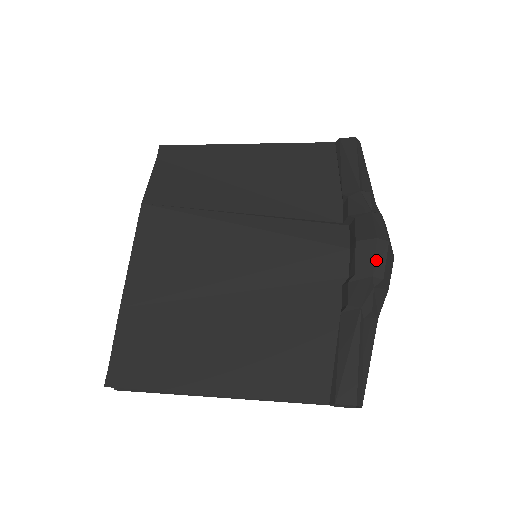
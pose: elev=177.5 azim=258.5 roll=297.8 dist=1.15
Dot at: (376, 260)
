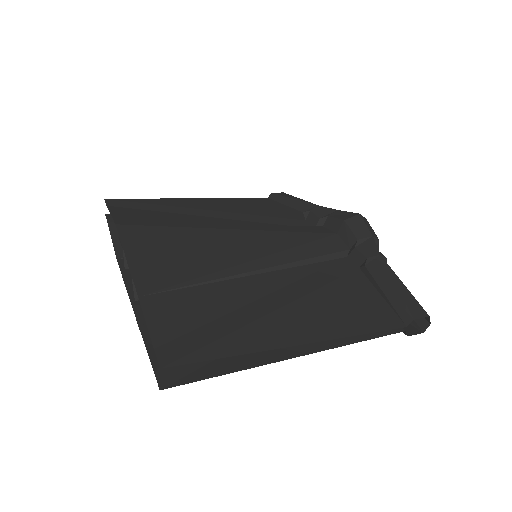
Dot at: (368, 227)
